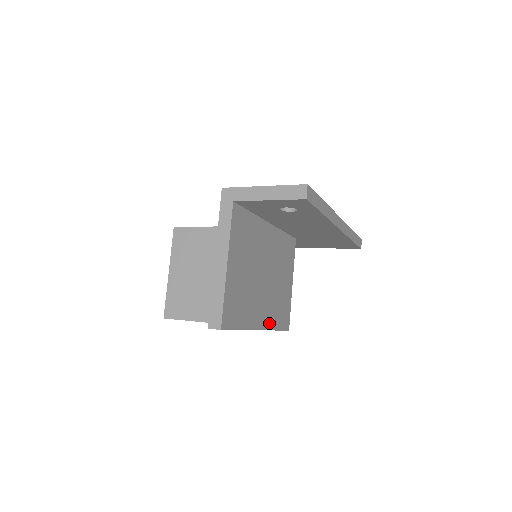
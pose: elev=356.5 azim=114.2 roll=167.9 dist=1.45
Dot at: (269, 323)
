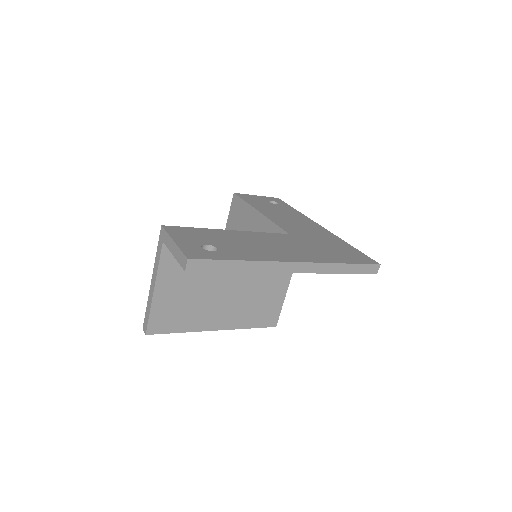
Dot at: (234, 324)
